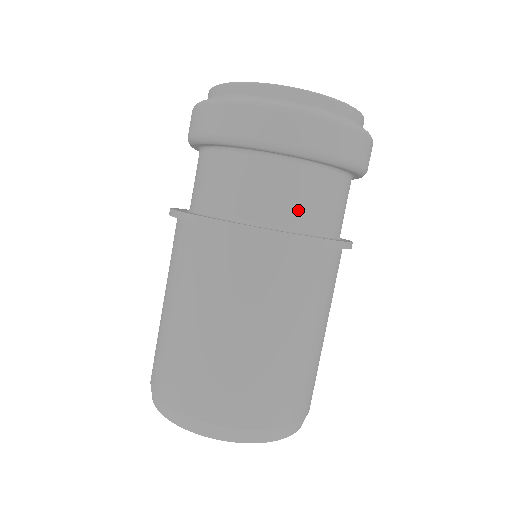
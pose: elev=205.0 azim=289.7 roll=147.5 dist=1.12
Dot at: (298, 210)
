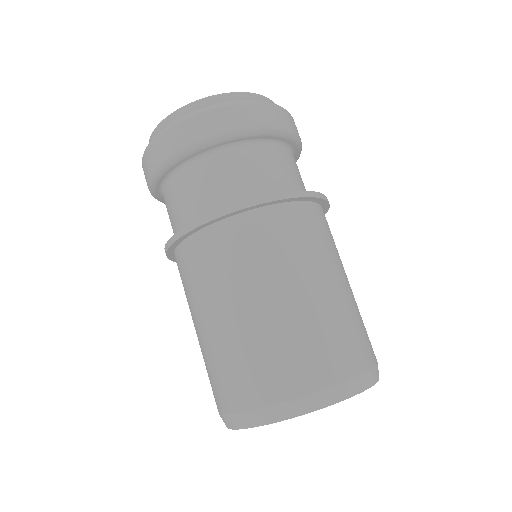
Dot at: (214, 193)
